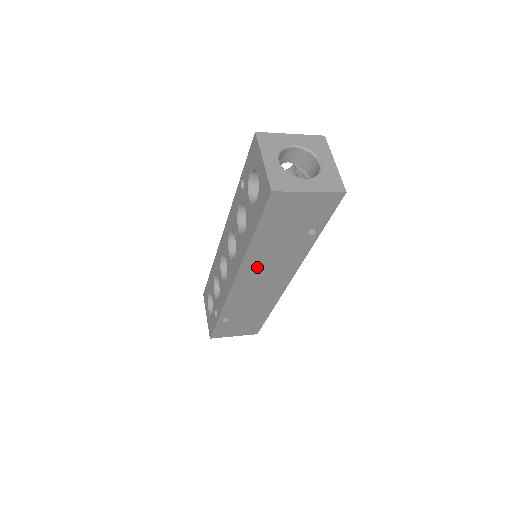
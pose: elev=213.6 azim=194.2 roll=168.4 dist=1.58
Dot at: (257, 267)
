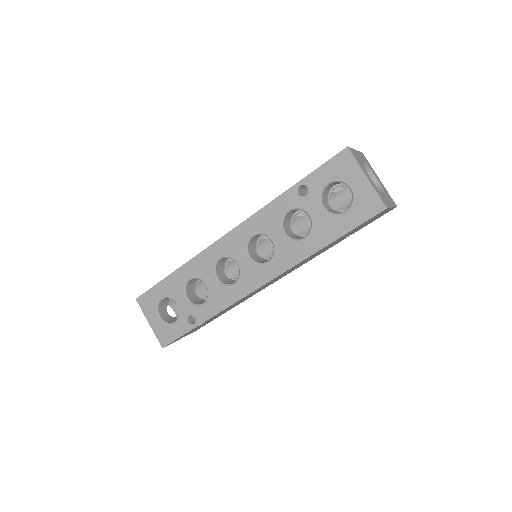
Dot at: (290, 269)
